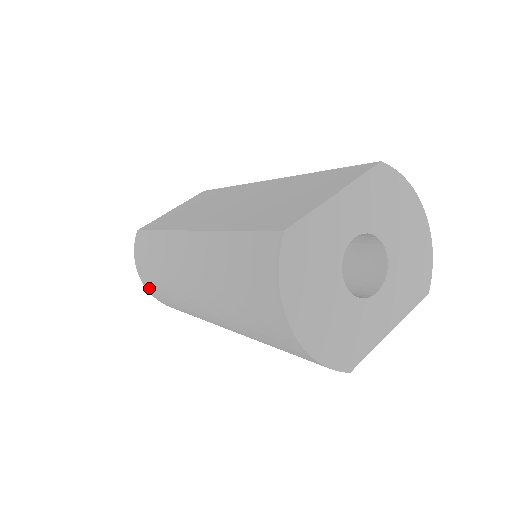
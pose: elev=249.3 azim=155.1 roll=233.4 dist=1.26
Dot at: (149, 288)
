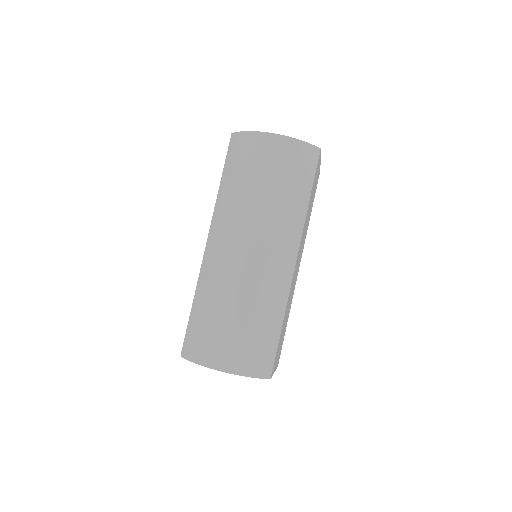
Dot at: (226, 359)
